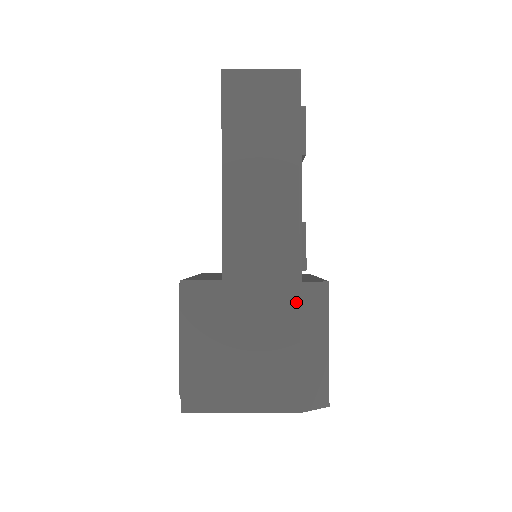
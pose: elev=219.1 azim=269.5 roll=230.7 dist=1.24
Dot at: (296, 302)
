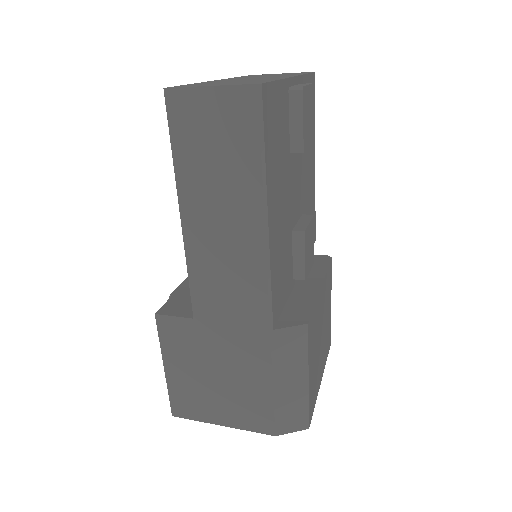
Dot at: (267, 347)
